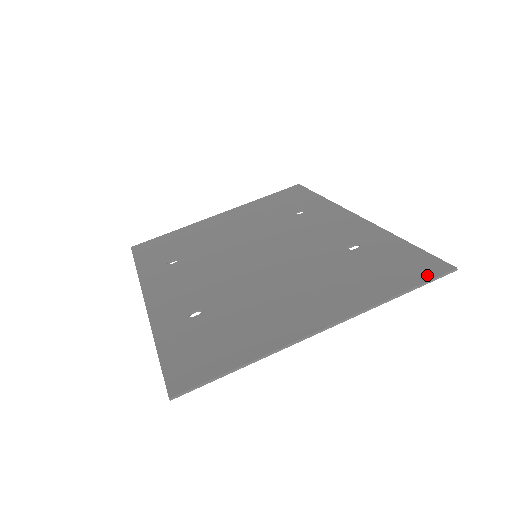
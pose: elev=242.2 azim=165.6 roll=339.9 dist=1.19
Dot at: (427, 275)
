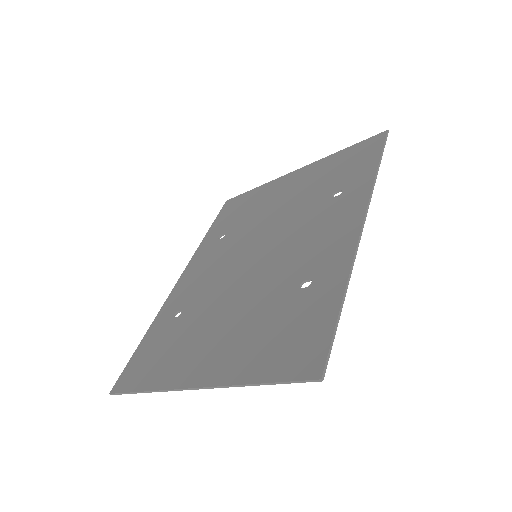
Dot at: (294, 372)
